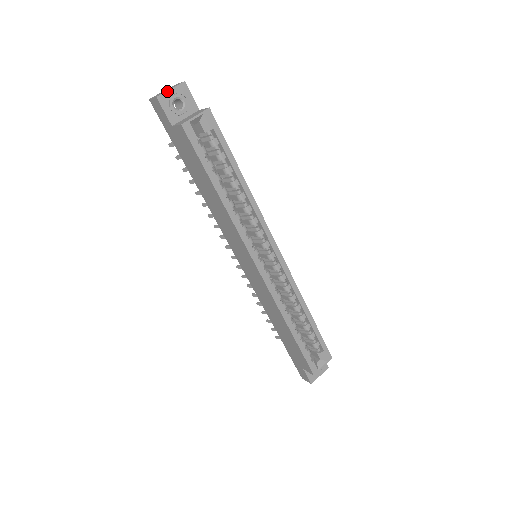
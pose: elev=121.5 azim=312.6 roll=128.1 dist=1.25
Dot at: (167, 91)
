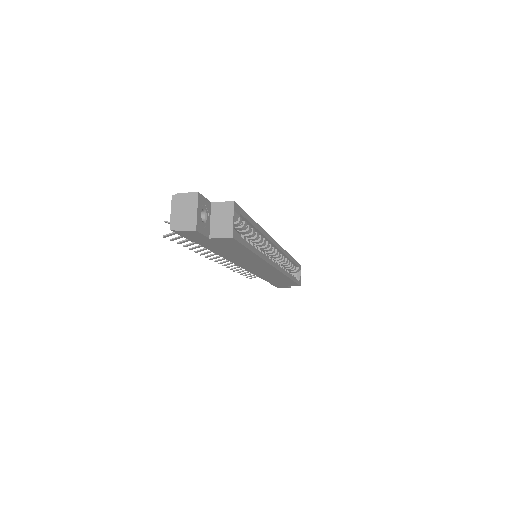
Dot at: (197, 216)
